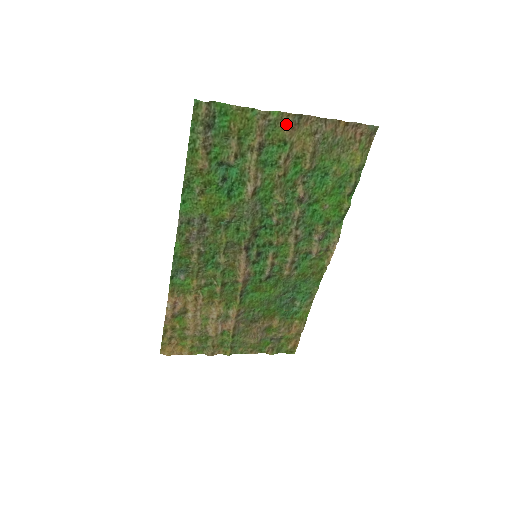
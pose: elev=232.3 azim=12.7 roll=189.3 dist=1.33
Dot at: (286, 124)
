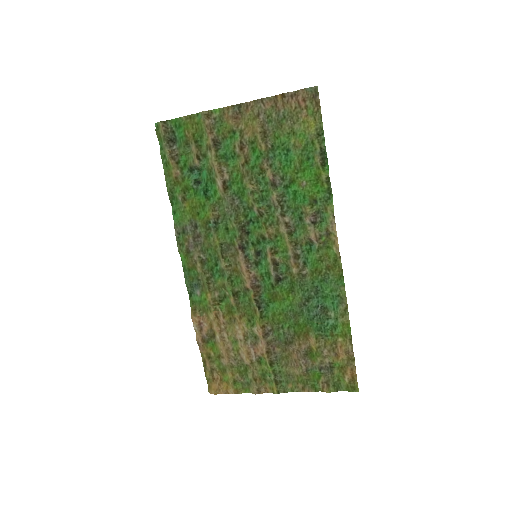
Dot at: (229, 116)
